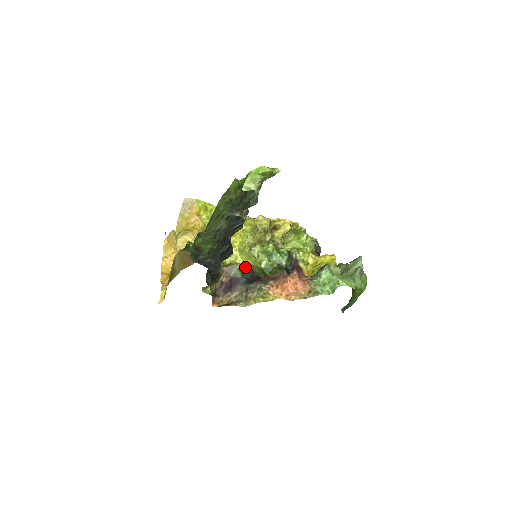
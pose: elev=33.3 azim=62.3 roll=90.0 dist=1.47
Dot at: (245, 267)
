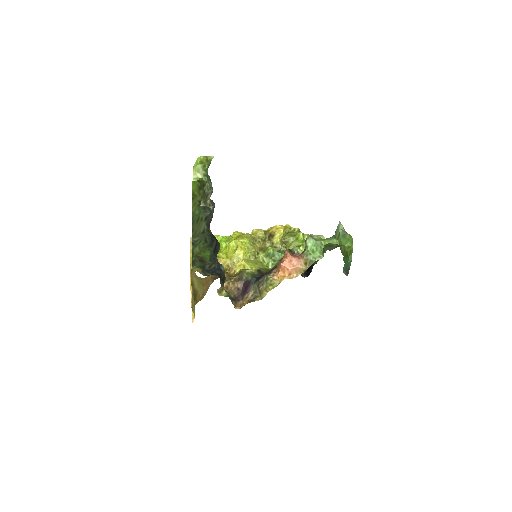
Dot at: (253, 271)
